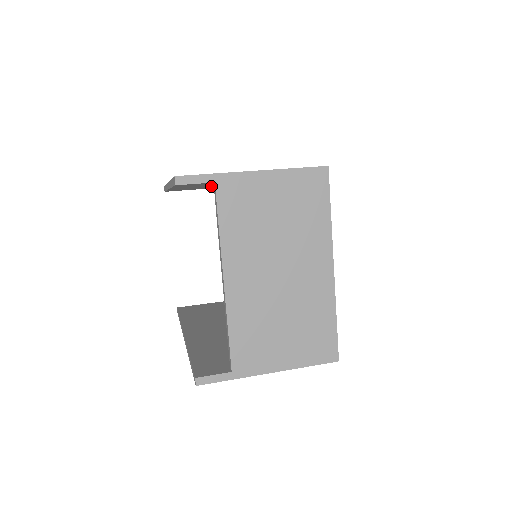
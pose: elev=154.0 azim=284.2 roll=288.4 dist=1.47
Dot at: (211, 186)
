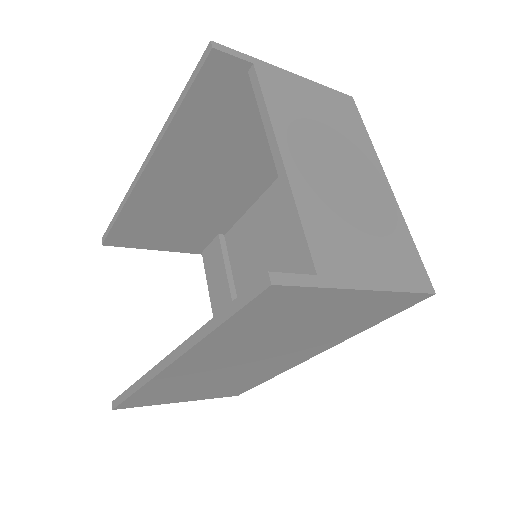
Dot at: (189, 188)
